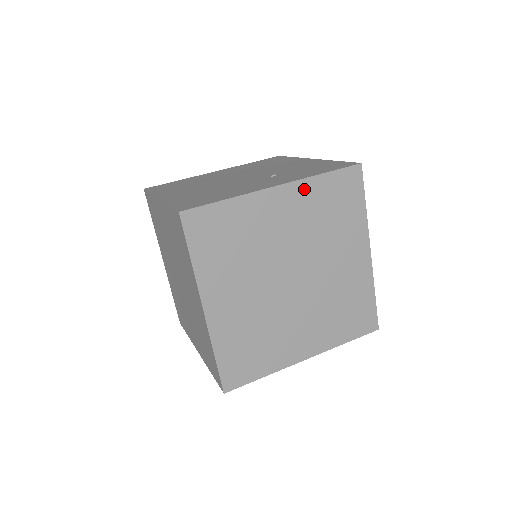
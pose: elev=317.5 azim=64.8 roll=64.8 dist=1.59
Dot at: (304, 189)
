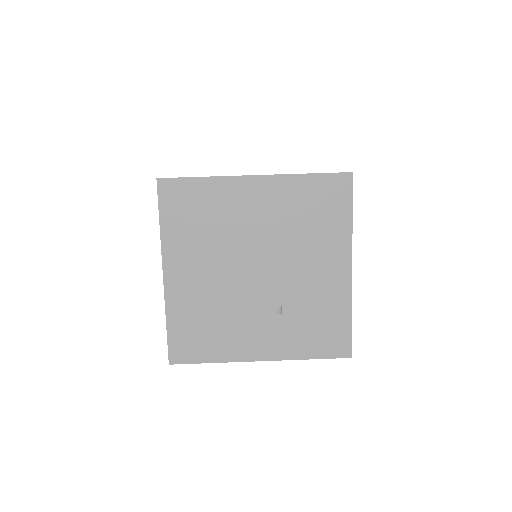
Dot at: occluded
